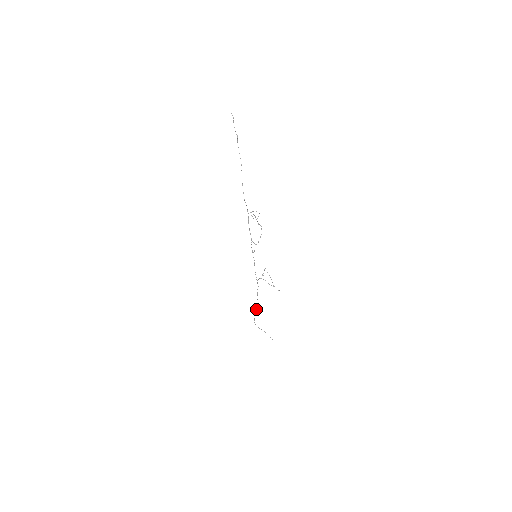
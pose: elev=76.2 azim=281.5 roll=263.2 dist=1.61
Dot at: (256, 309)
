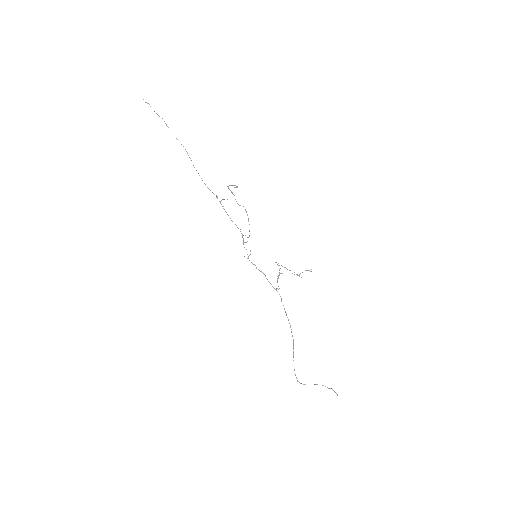
Dot at: (293, 343)
